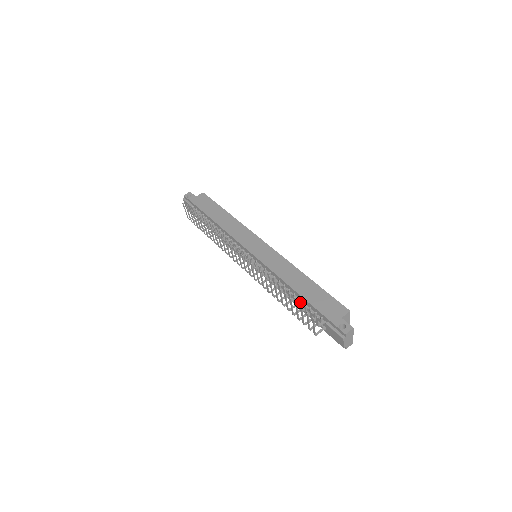
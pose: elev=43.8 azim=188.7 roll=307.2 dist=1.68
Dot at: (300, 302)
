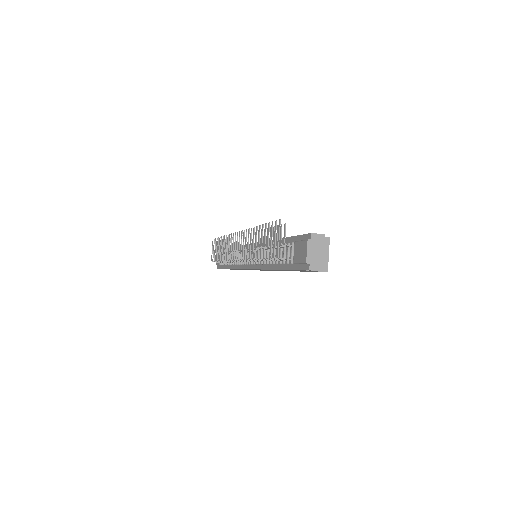
Dot at: occluded
